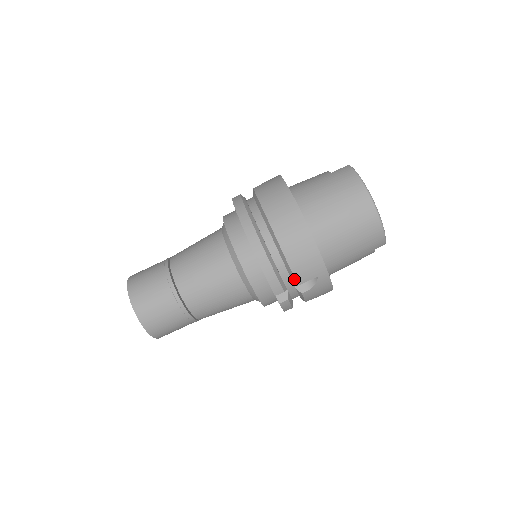
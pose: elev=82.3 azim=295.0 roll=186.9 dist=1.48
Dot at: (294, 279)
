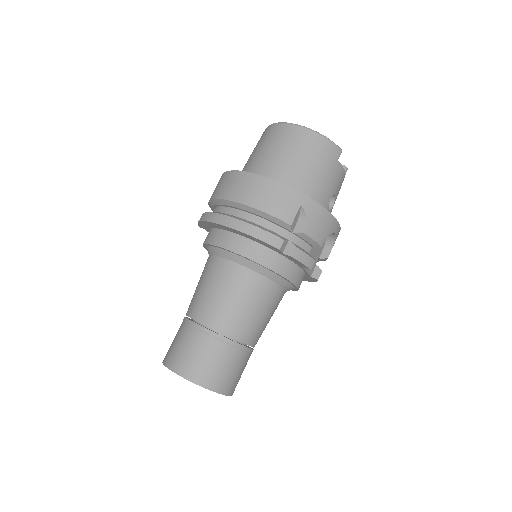
Dot at: (282, 222)
